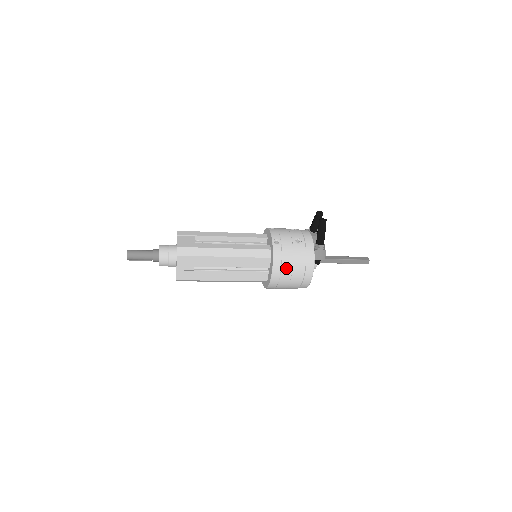
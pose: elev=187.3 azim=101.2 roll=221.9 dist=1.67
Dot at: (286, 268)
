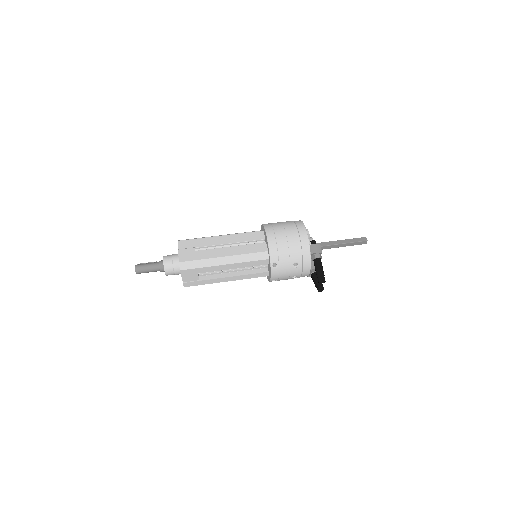
Dot at: occluded
